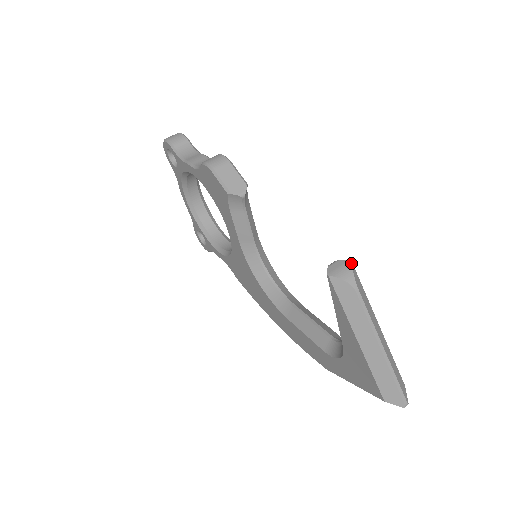
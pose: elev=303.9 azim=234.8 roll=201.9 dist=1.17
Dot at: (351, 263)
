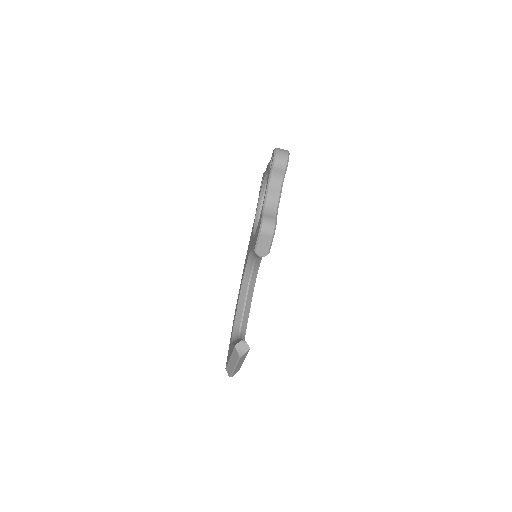
Dot at: (248, 350)
